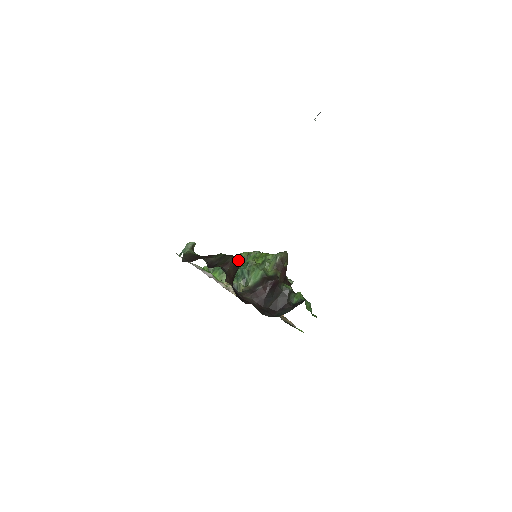
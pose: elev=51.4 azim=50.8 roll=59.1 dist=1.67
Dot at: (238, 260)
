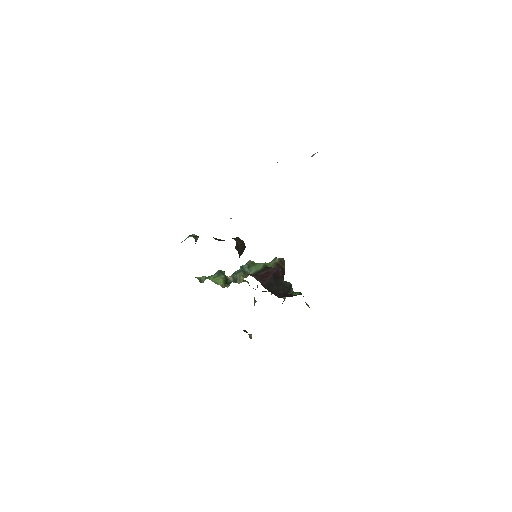
Dot at: (244, 243)
